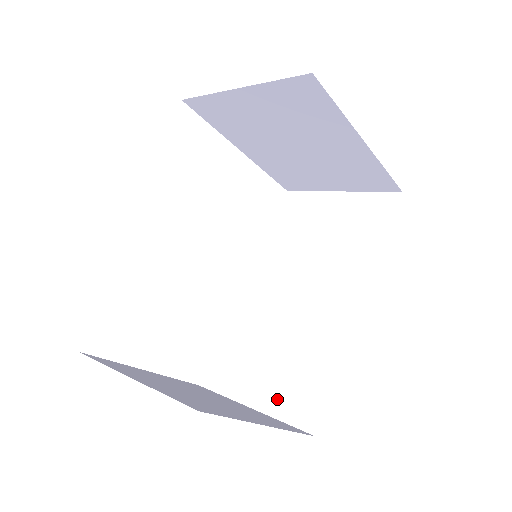
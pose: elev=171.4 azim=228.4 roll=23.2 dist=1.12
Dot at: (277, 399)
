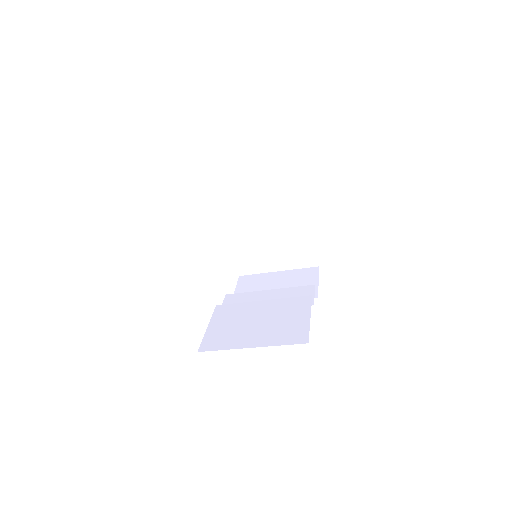
Dot at: (273, 338)
